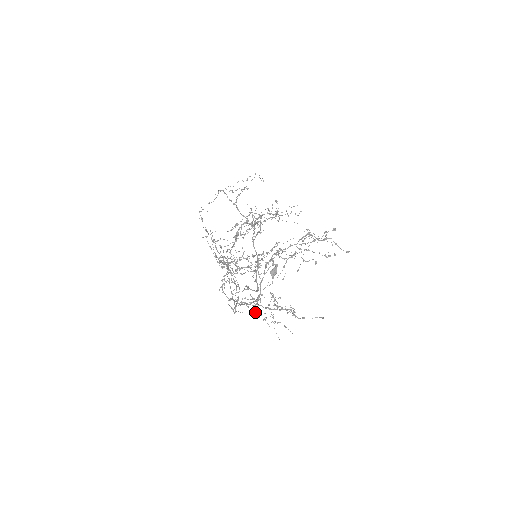
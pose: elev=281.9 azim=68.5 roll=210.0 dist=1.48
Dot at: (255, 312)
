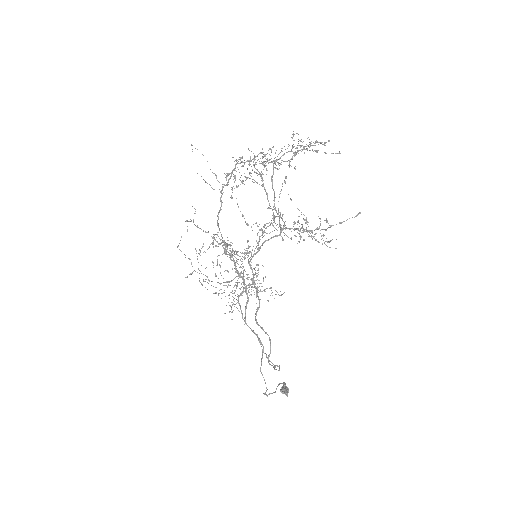
Dot at: occluded
